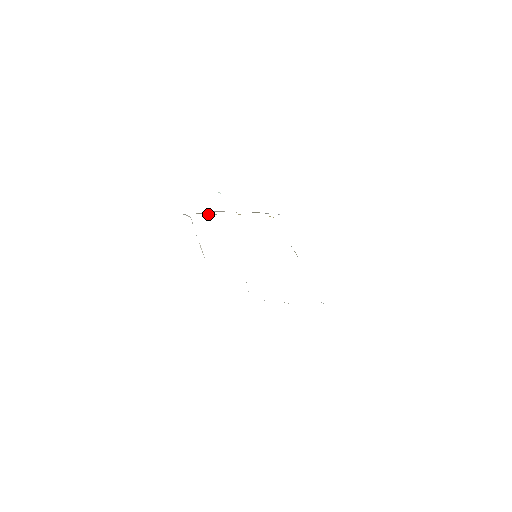
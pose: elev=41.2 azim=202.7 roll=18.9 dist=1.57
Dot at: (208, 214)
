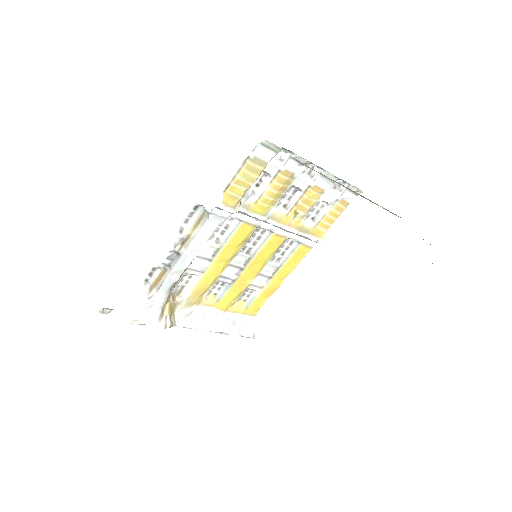
Dot at: (174, 292)
